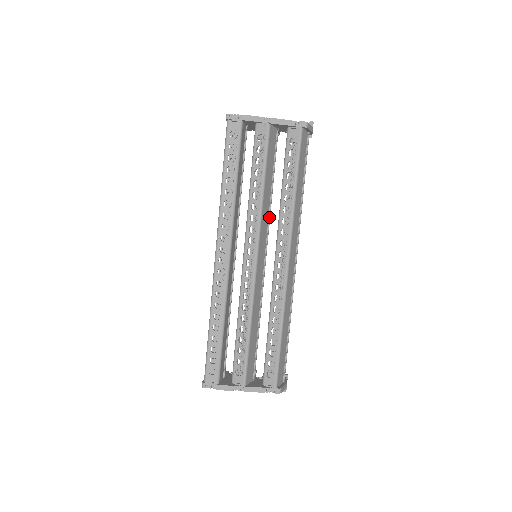
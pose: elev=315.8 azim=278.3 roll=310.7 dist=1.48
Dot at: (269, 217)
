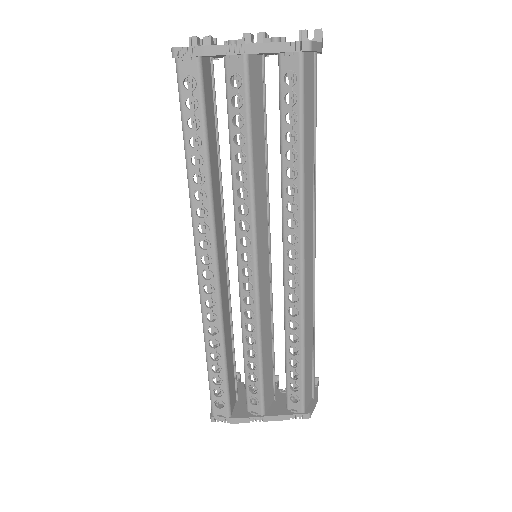
Dot at: (267, 199)
